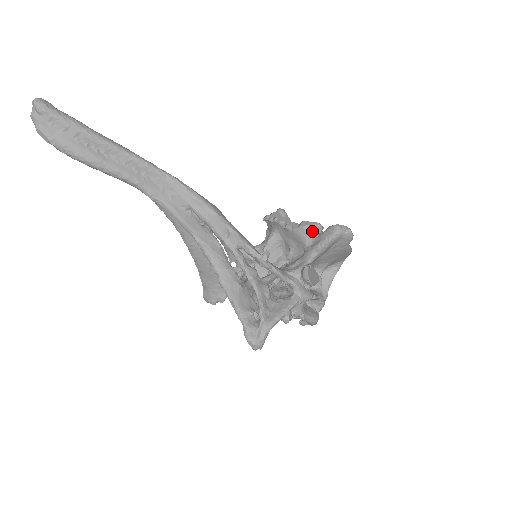
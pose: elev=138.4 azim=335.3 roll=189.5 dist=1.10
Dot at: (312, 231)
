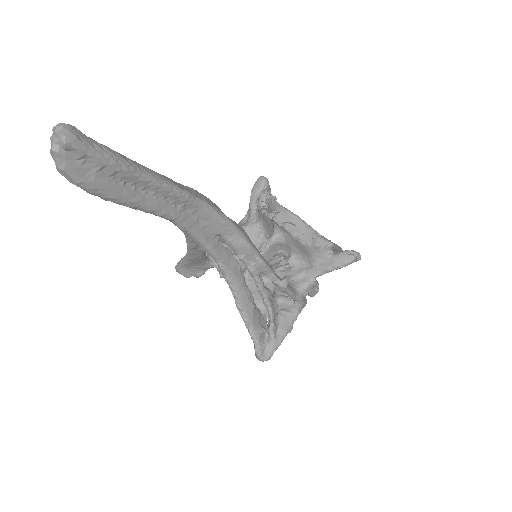
Dot at: (325, 251)
